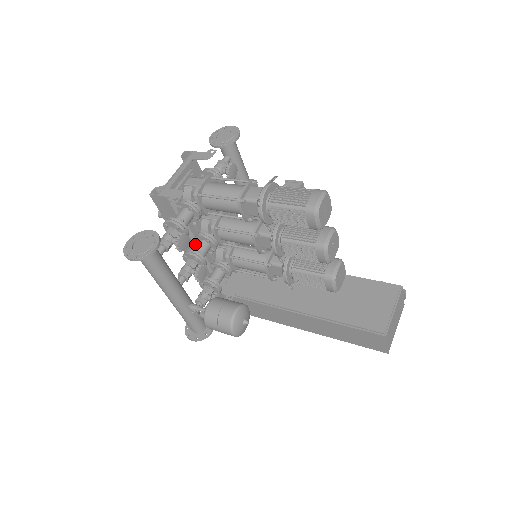
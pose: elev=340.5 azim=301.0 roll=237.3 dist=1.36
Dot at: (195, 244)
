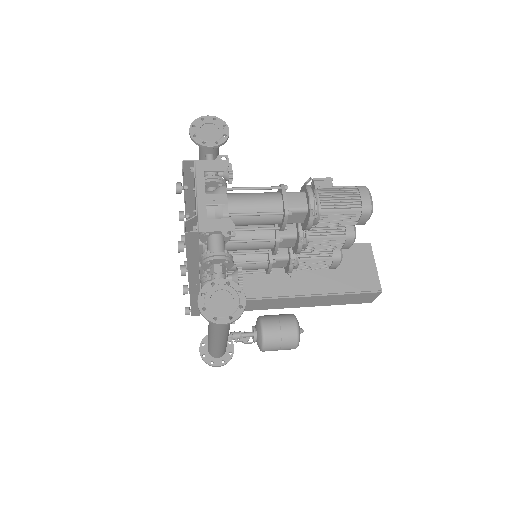
Dot at: occluded
